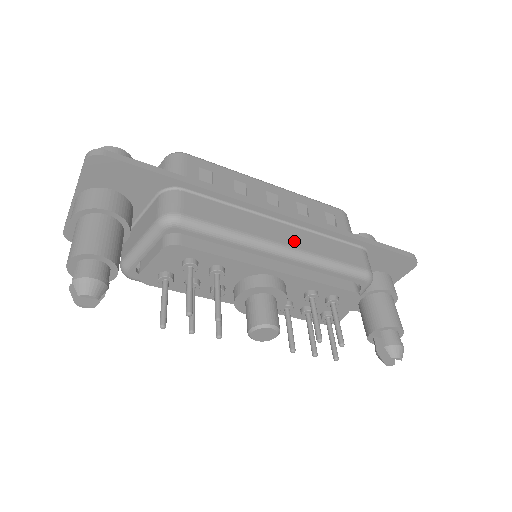
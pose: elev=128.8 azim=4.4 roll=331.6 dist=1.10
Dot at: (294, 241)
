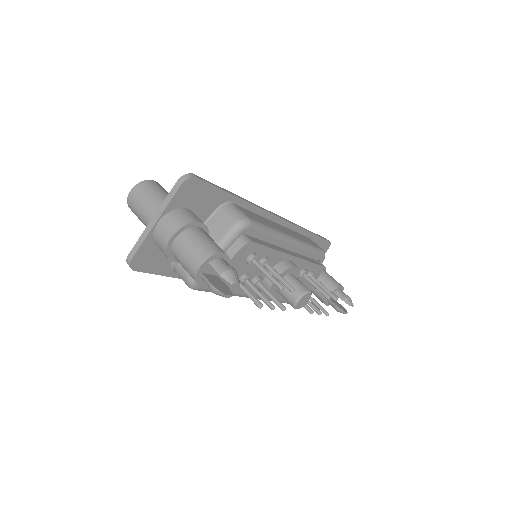
Dot at: (291, 234)
